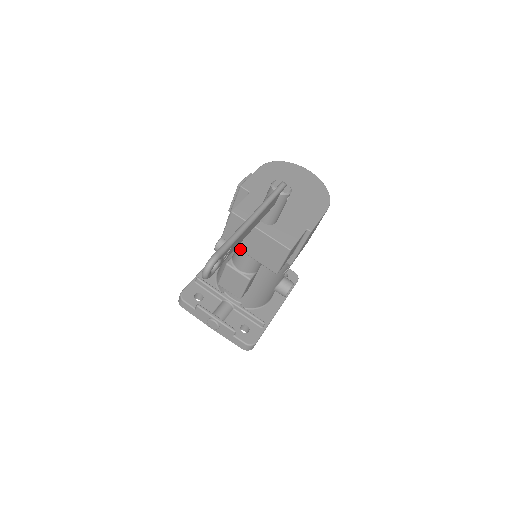
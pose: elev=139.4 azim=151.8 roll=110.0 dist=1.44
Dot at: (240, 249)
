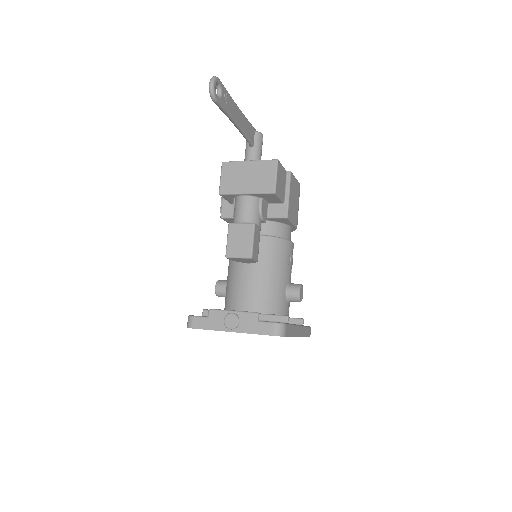
Dot at: (237, 192)
